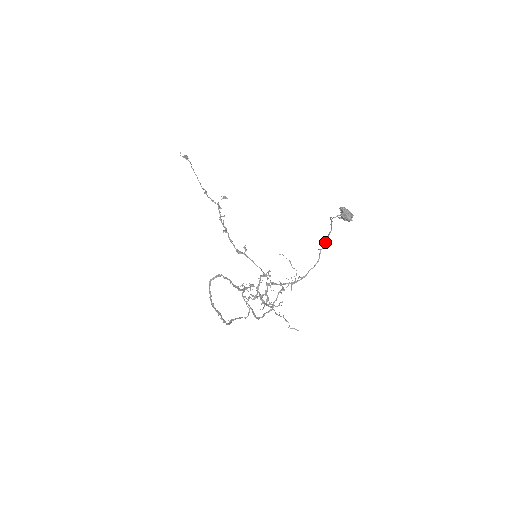
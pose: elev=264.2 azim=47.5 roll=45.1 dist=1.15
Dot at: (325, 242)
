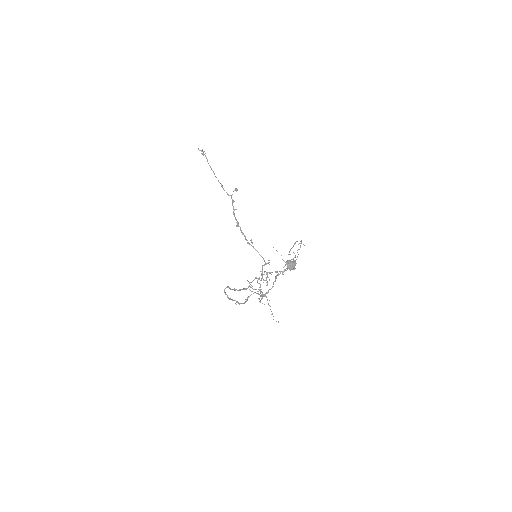
Dot at: (300, 245)
